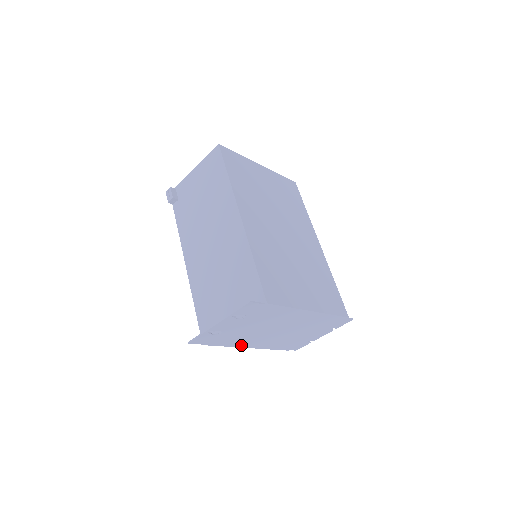
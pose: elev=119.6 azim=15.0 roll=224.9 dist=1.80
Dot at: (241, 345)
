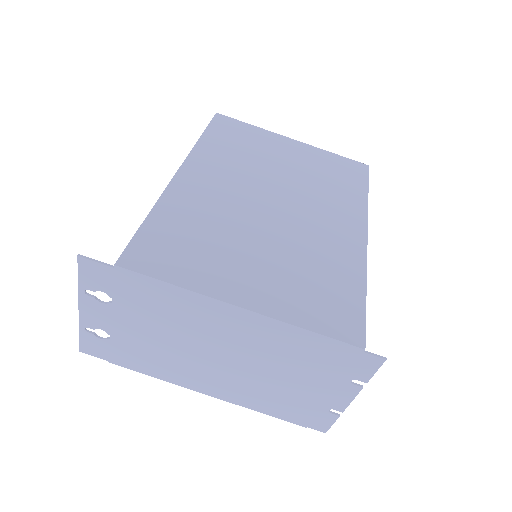
Dot at: (182, 382)
